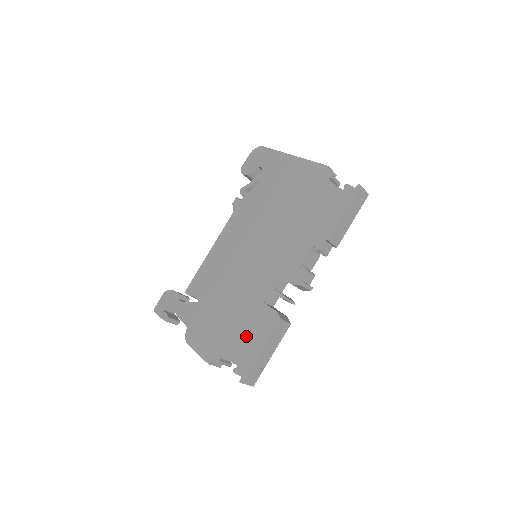
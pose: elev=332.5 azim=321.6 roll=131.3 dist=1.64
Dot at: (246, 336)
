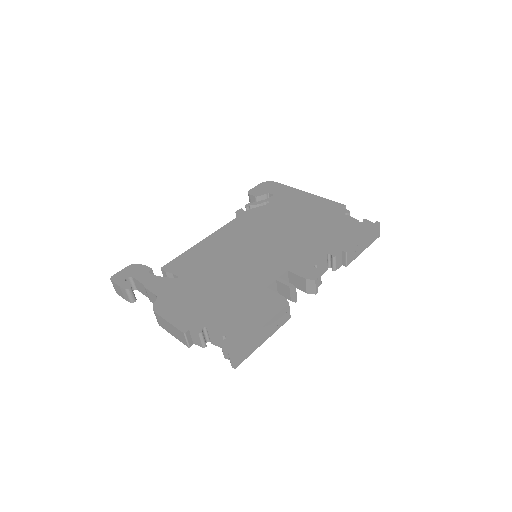
Dot at: (242, 313)
